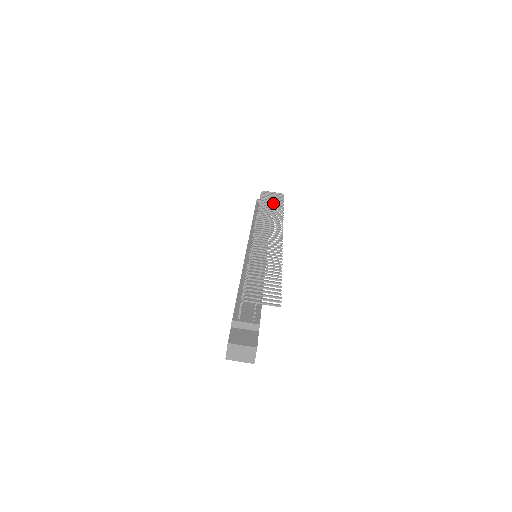
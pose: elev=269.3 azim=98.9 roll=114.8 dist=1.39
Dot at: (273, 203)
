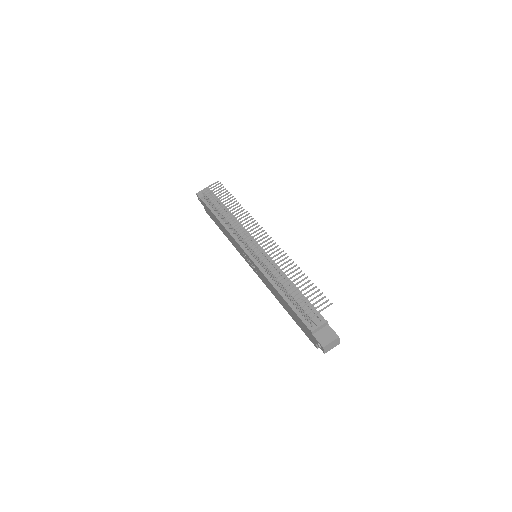
Dot at: occluded
